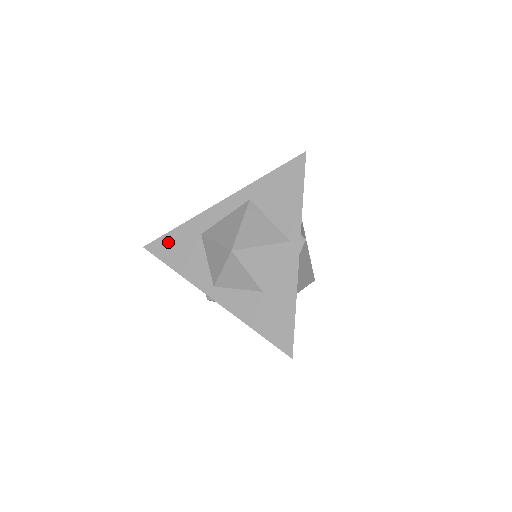
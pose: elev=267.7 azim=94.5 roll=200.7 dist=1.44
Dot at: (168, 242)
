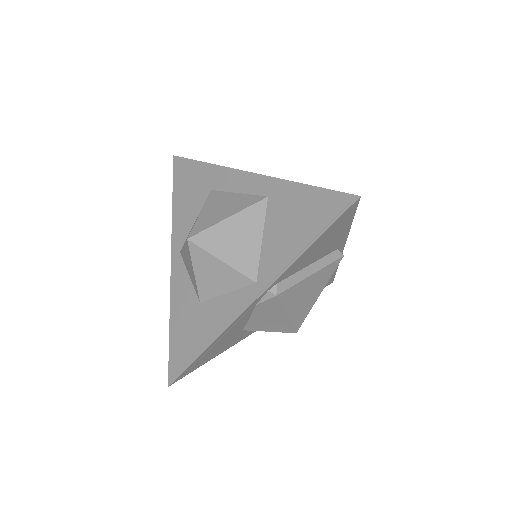
Dot at: (188, 170)
